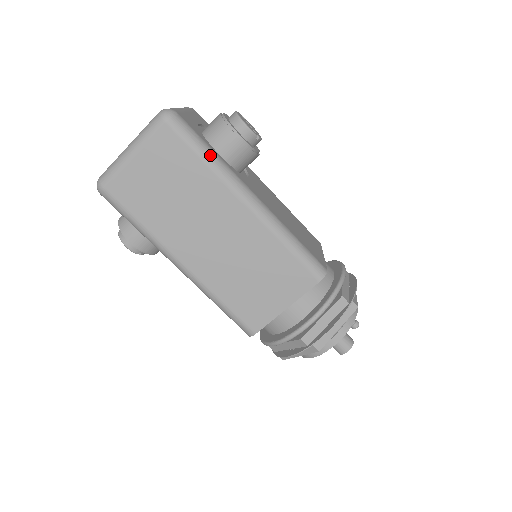
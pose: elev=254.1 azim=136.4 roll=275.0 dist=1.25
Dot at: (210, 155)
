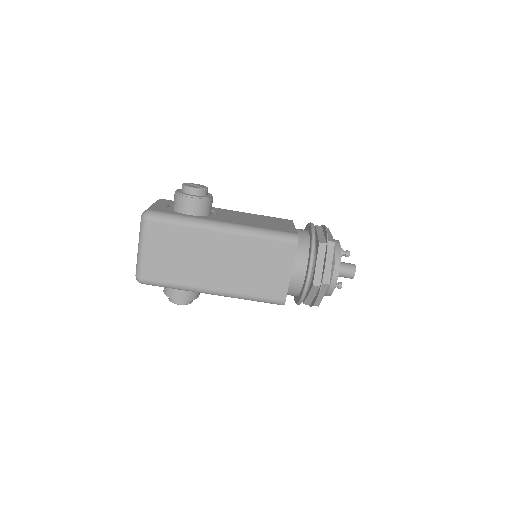
Dot at: (183, 219)
